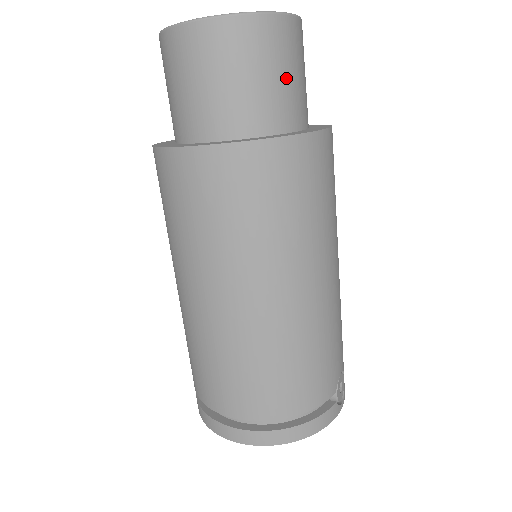
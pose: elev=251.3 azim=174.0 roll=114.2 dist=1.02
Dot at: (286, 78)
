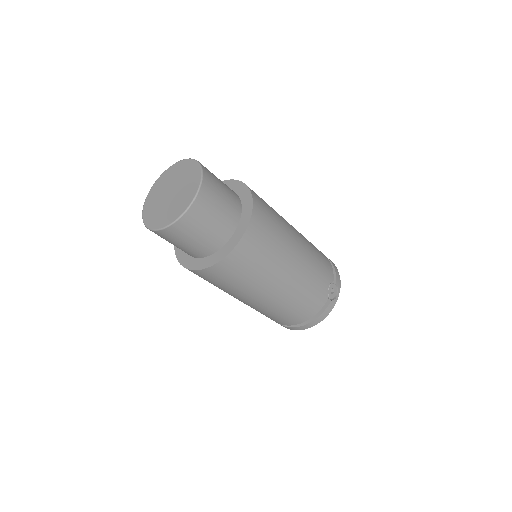
Dot at: (212, 224)
